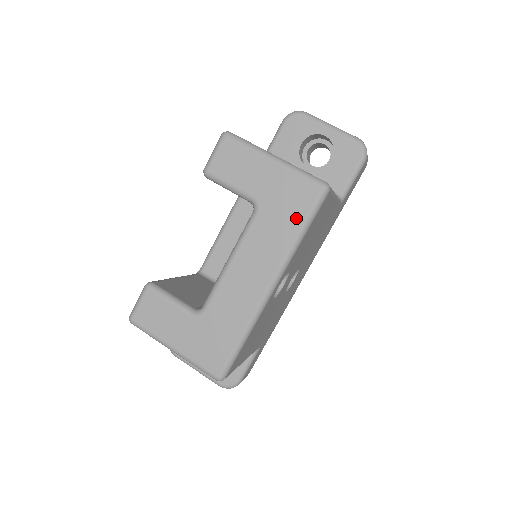
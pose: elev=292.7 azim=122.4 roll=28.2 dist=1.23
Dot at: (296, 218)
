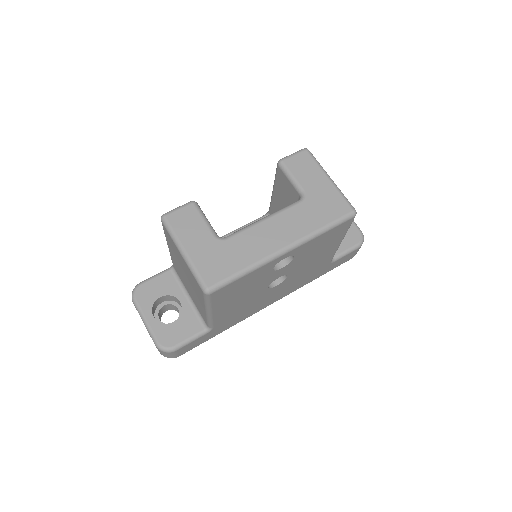
Dot at: (327, 218)
